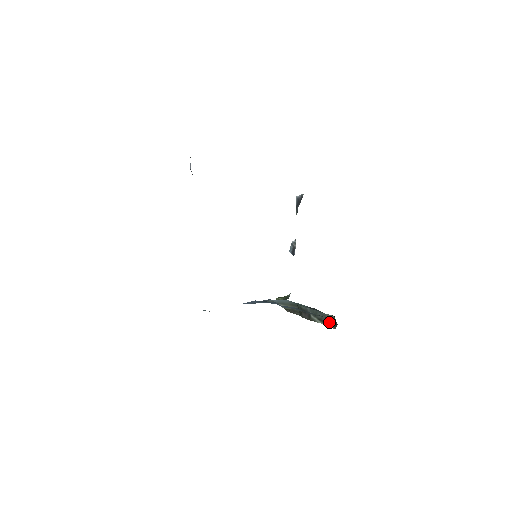
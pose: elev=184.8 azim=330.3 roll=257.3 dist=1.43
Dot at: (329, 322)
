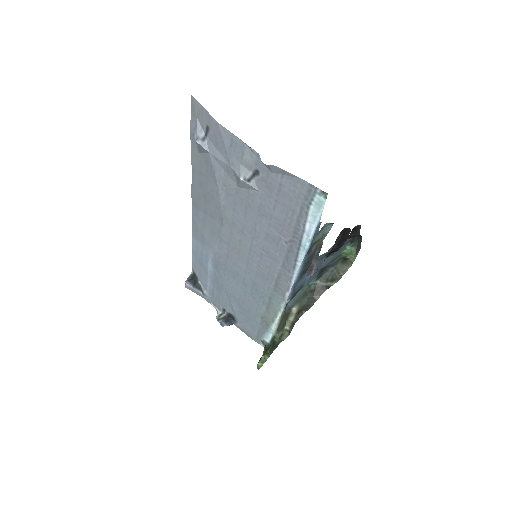
Dot at: (340, 273)
